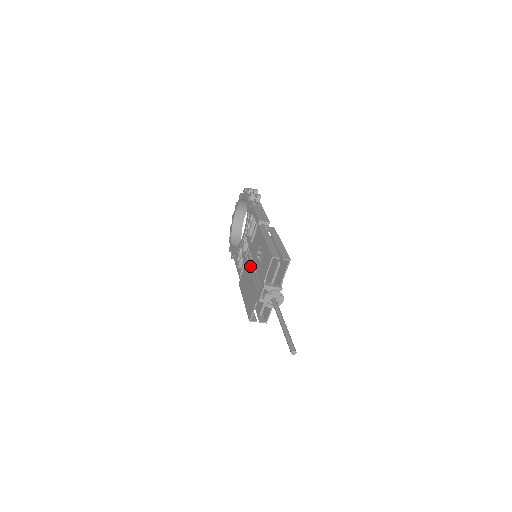
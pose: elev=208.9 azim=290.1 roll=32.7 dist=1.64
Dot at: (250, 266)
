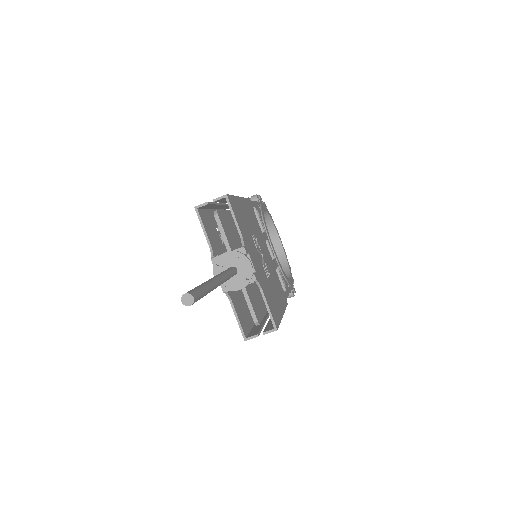
Dot at: occluded
